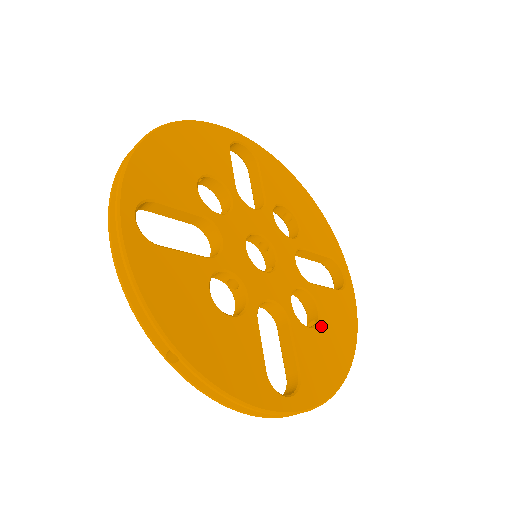
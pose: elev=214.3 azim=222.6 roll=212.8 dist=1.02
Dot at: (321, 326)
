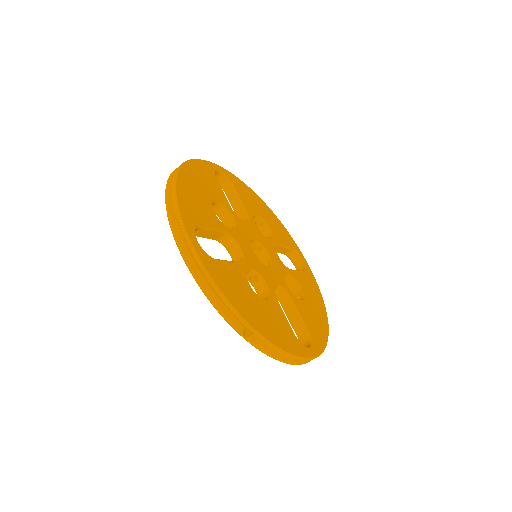
Dot at: (306, 298)
